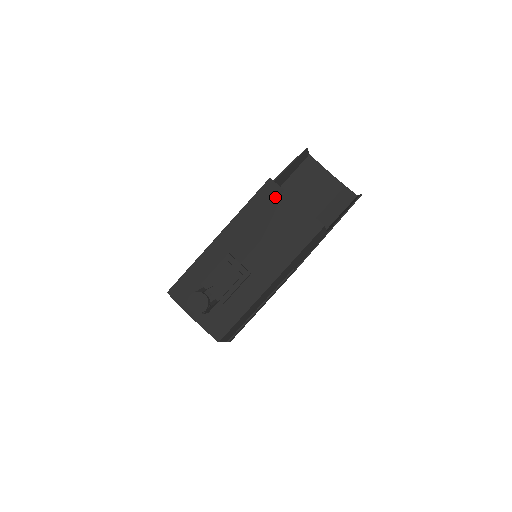
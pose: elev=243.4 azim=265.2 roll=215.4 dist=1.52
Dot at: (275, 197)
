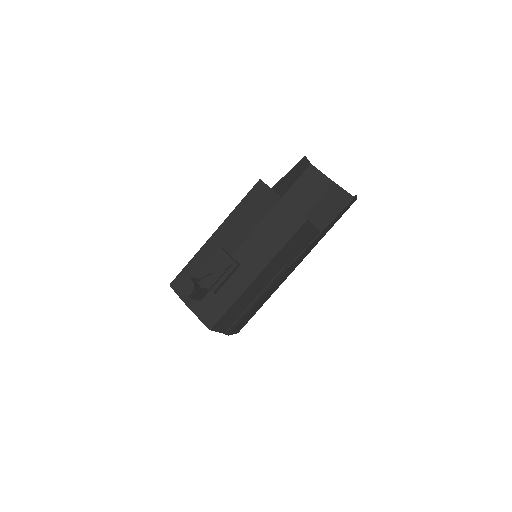
Dot at: (263, 195)
